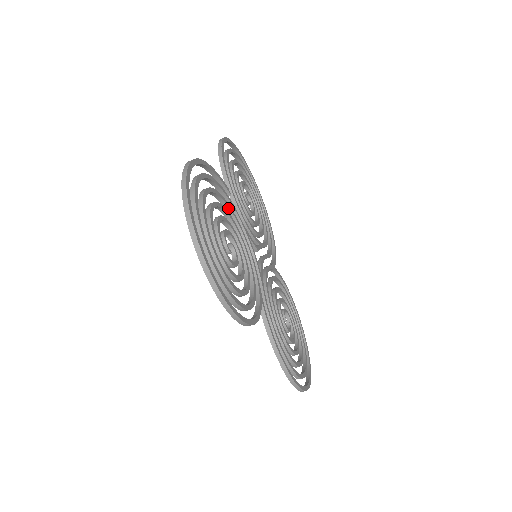
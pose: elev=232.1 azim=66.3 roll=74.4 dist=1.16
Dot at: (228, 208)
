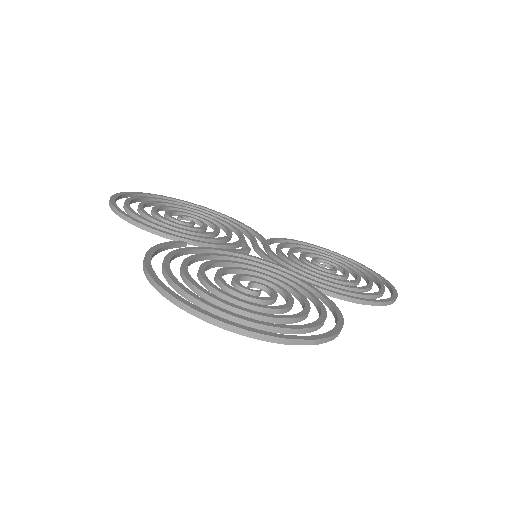
Dot at: (203, 257)
